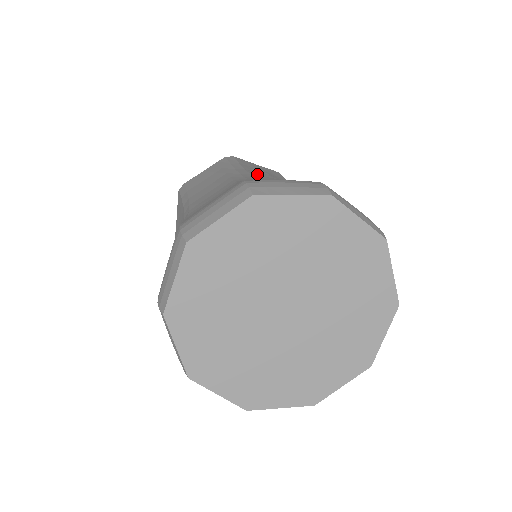
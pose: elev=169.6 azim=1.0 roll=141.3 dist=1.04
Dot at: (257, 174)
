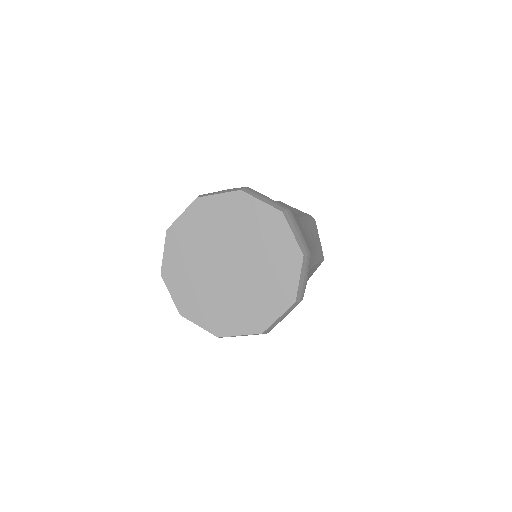
Dot at: occluded
